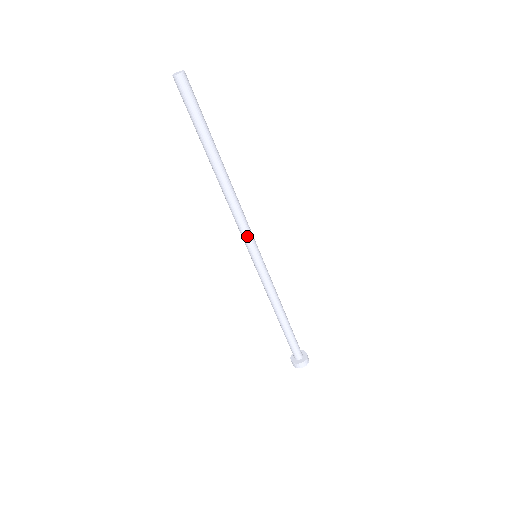
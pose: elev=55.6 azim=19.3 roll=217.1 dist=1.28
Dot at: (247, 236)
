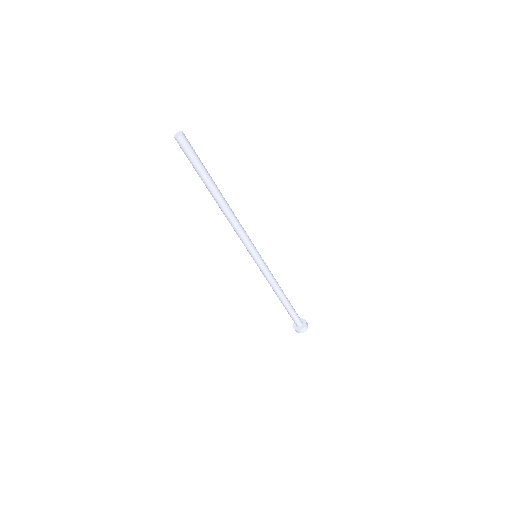
Dot at: (248, 243)
